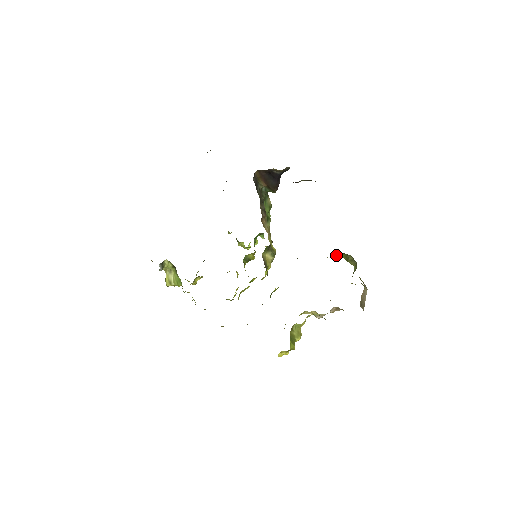
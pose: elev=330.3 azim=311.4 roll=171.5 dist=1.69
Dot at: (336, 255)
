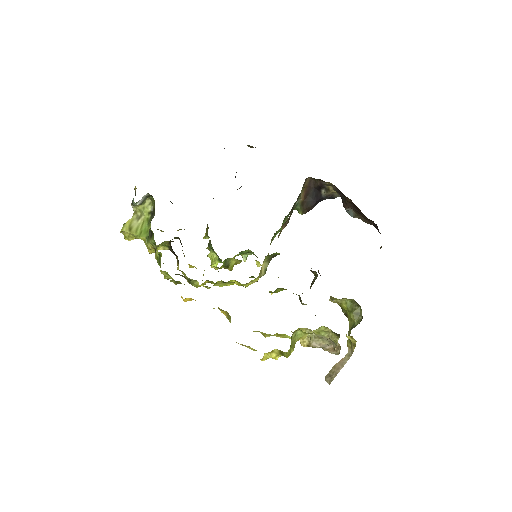
Dot at: (341, 301)
